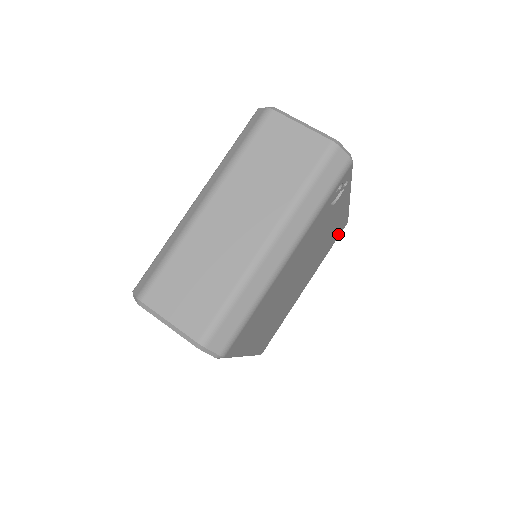
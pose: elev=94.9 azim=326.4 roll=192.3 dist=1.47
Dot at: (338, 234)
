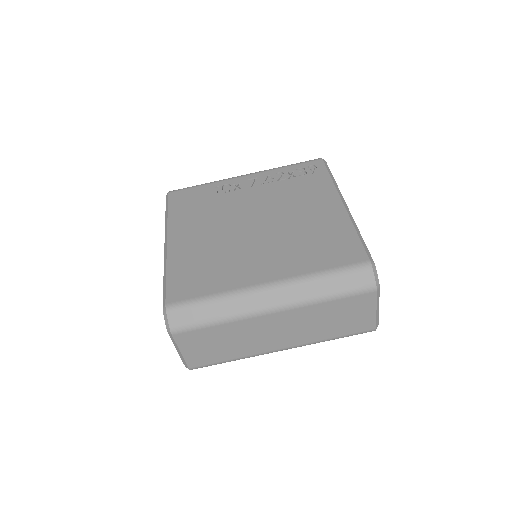
Dot at: occluded
